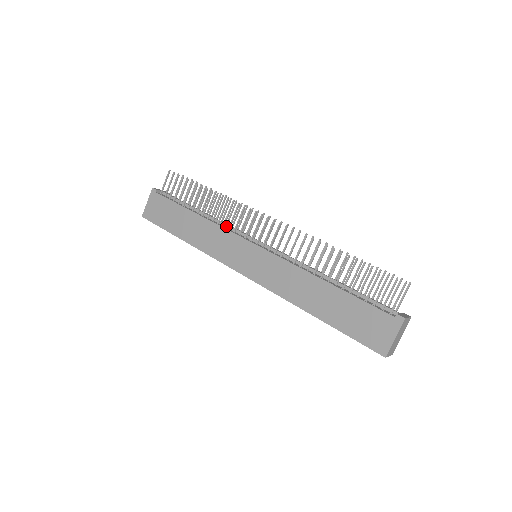
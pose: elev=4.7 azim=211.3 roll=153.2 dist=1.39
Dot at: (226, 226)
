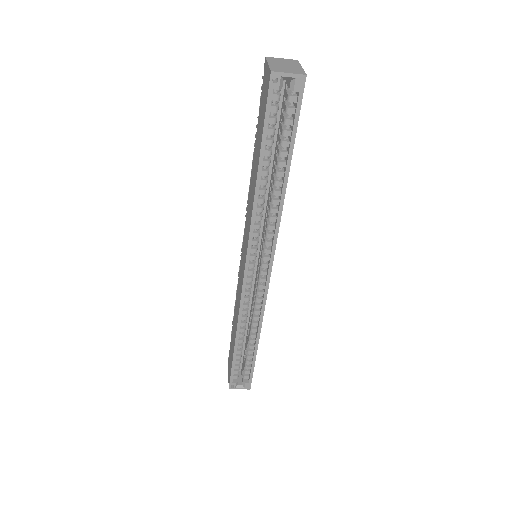
Dot at: occluded
